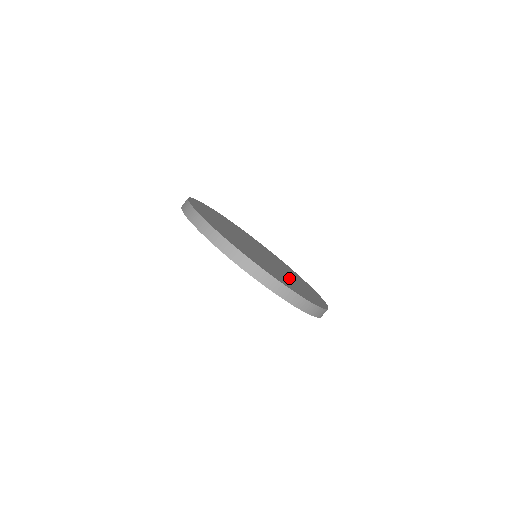
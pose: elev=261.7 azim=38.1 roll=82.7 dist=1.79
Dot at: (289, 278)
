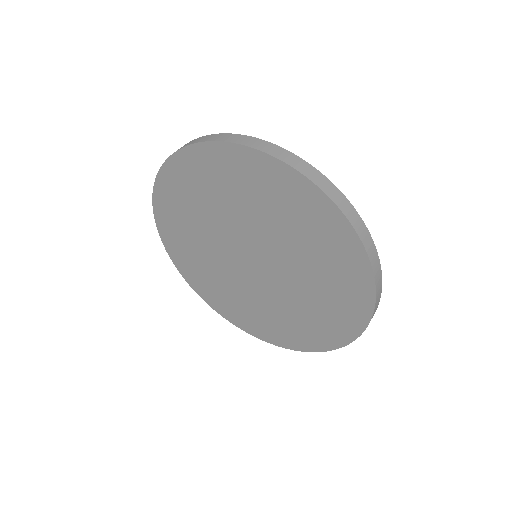
Dot at: occluded
